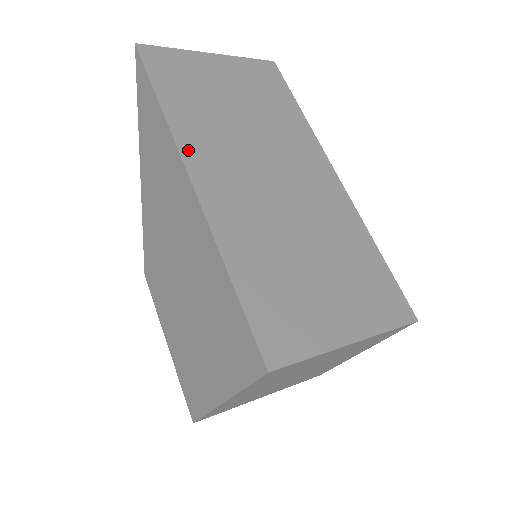
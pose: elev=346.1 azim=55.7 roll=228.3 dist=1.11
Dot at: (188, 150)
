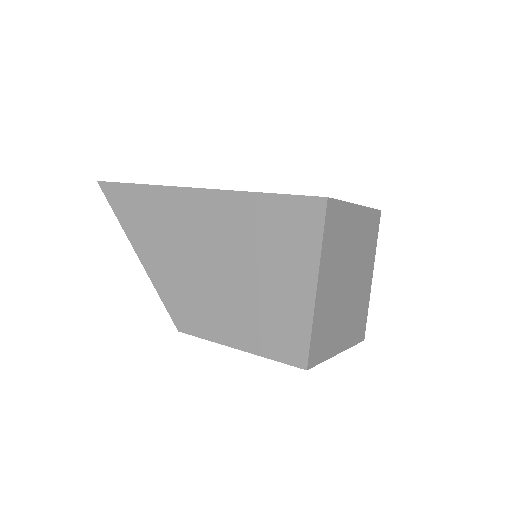
Dot at: occluded
